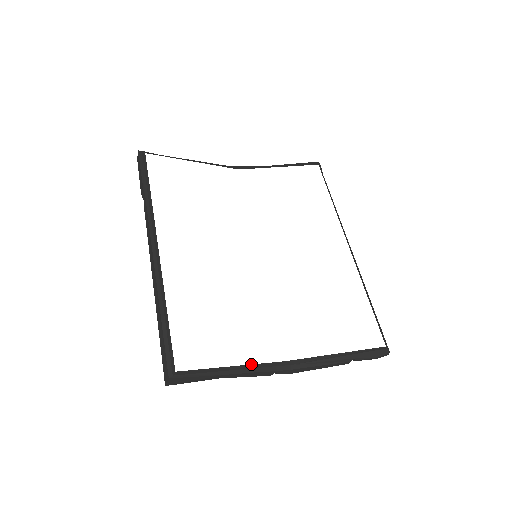
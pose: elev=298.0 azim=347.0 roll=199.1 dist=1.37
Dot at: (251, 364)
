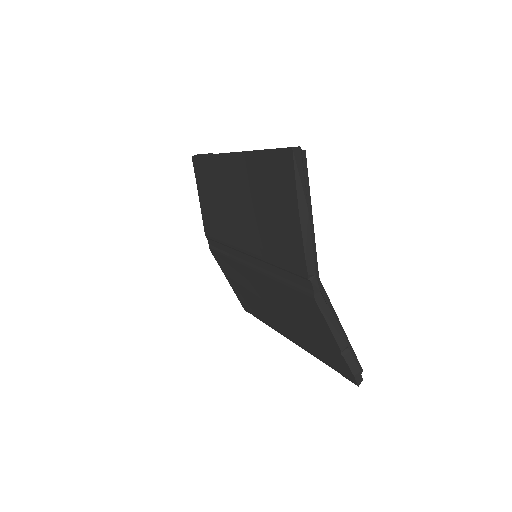
Dot at: occluded
